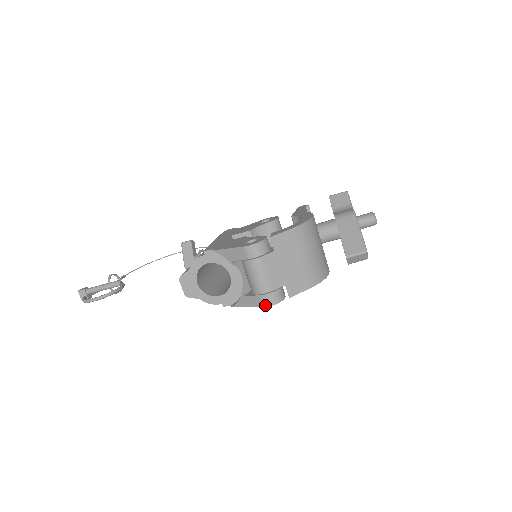
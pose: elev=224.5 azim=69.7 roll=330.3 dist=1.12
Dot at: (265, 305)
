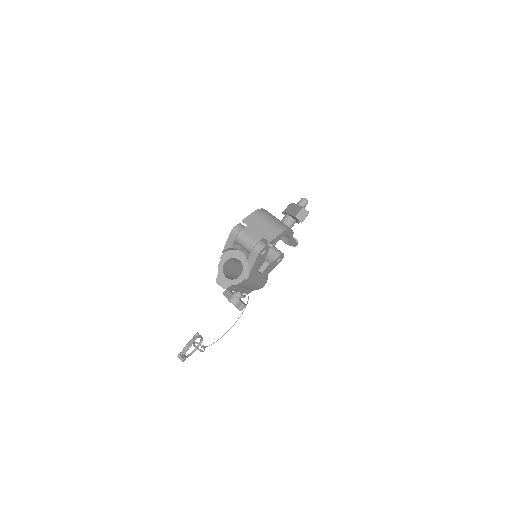
Dot at: (258, 252)
